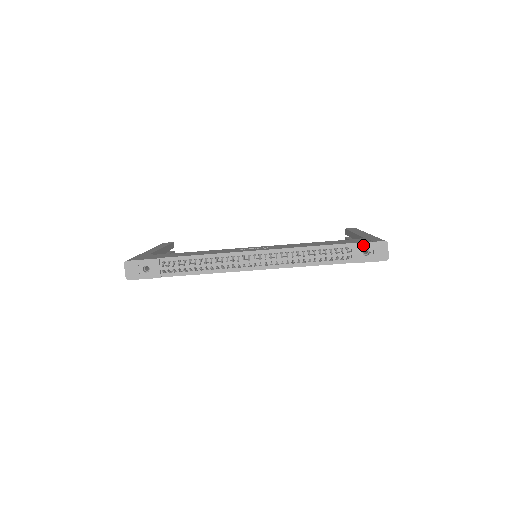
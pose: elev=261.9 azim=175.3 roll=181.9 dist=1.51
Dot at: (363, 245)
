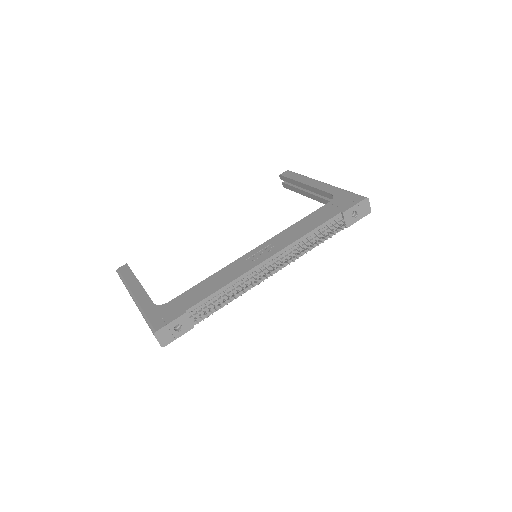
Dot at: (351, 210)
